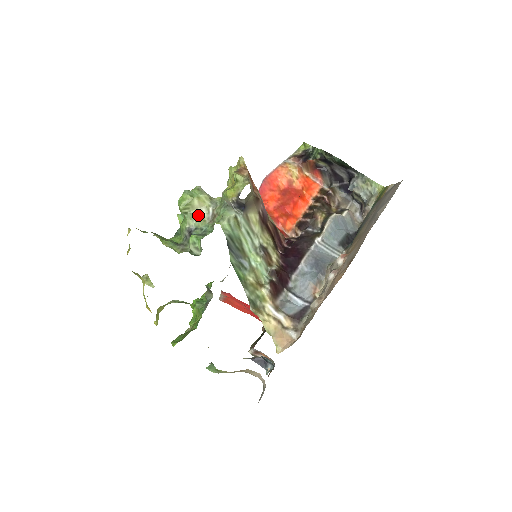
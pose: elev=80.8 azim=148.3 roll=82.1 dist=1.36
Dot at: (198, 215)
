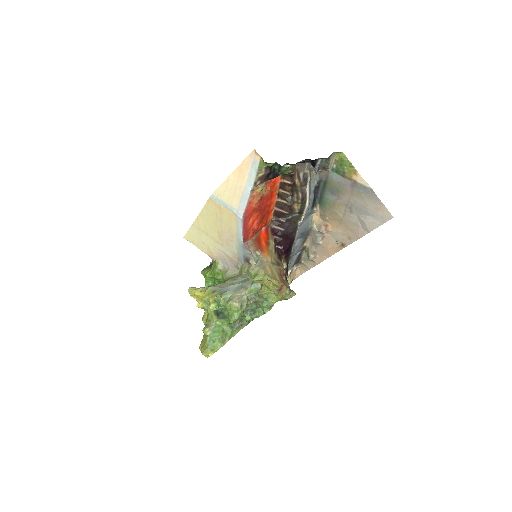
Dot at: occluded
